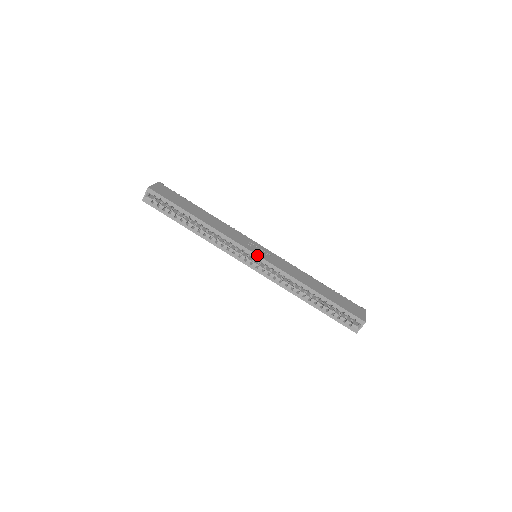
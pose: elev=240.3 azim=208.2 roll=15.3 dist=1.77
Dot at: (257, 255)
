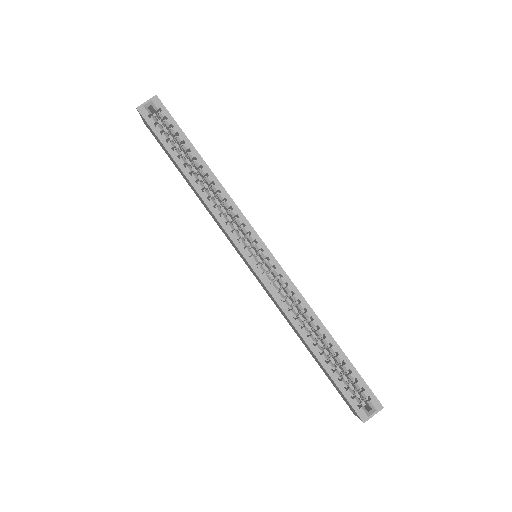
Dot at: occluded
